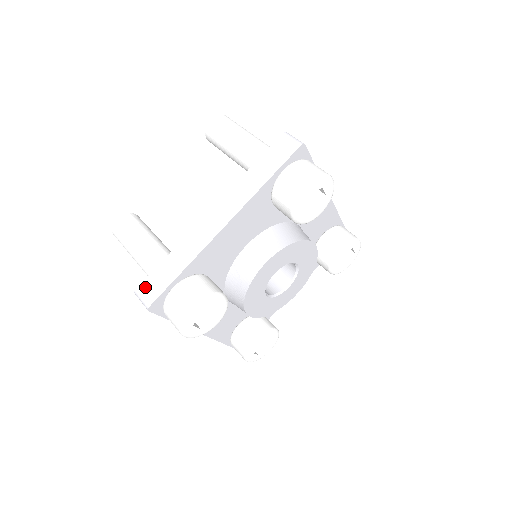
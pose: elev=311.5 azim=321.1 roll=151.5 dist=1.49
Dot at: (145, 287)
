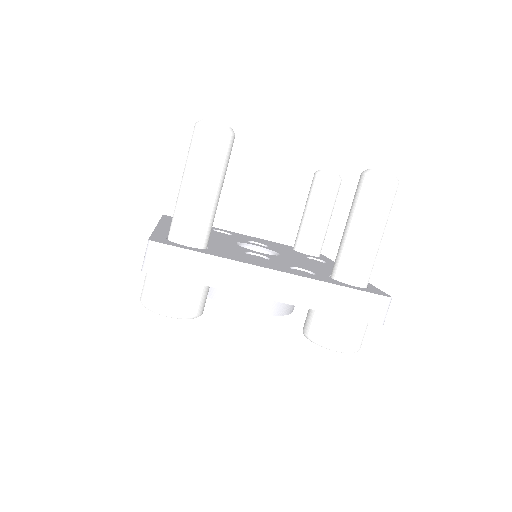
Dot at: occluded
